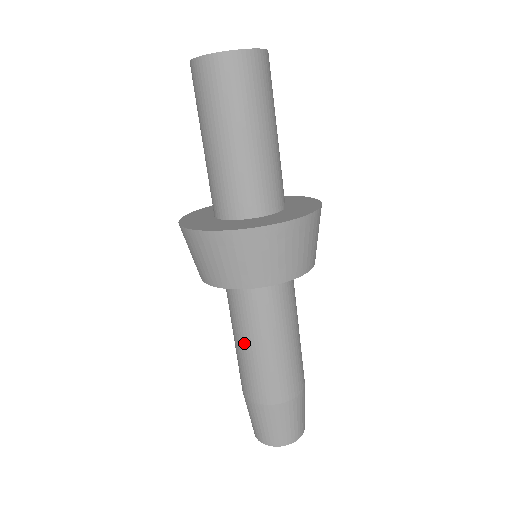
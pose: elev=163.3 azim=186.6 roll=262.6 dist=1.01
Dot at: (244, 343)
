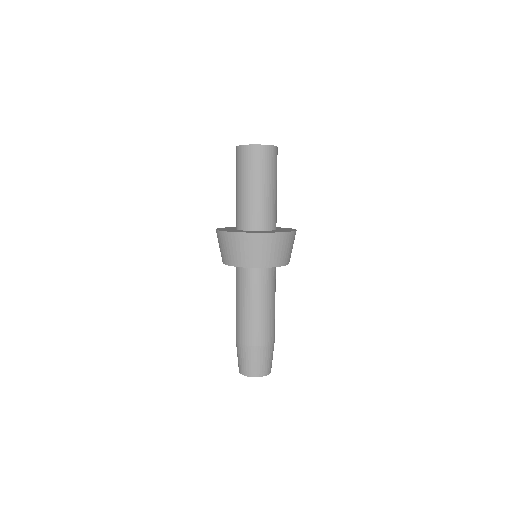
Dot at: (245, 305)
